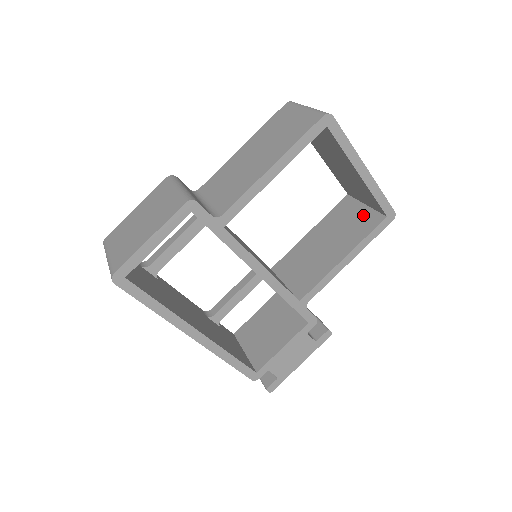
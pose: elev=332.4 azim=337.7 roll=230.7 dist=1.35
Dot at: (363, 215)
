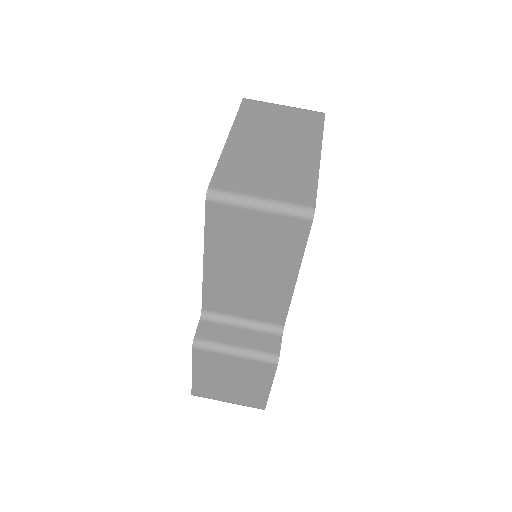
Dot at: occluded
